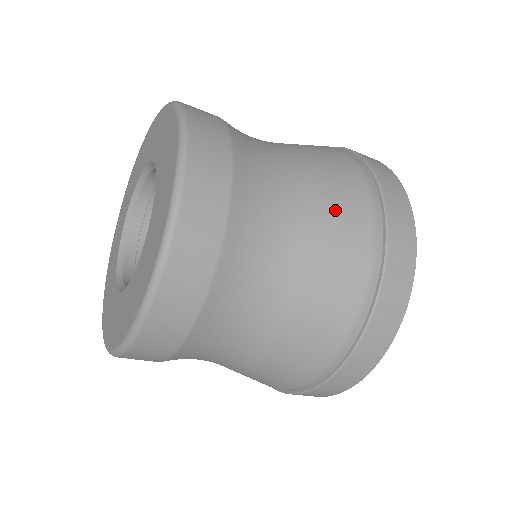
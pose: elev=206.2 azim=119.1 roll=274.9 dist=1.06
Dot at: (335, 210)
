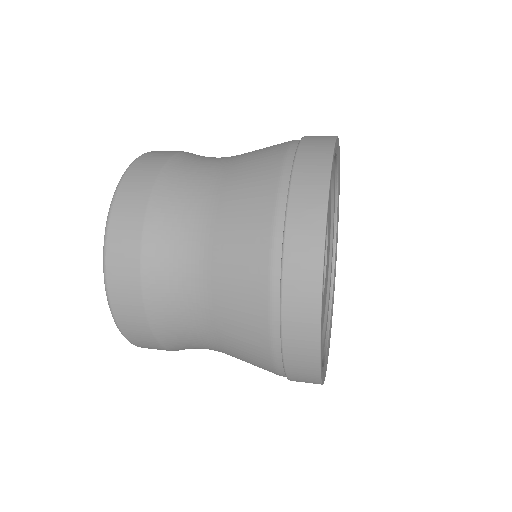
Dot at: (236, 234)
